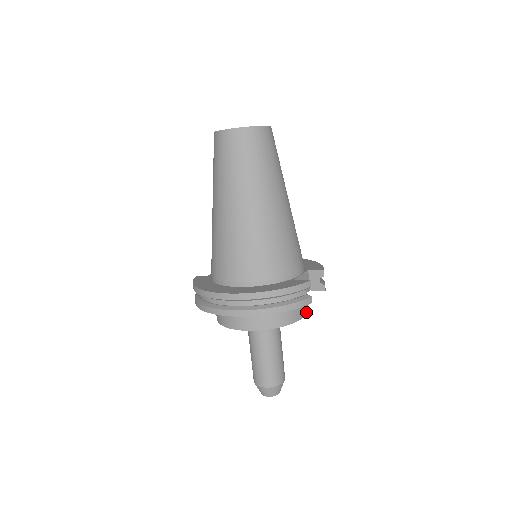
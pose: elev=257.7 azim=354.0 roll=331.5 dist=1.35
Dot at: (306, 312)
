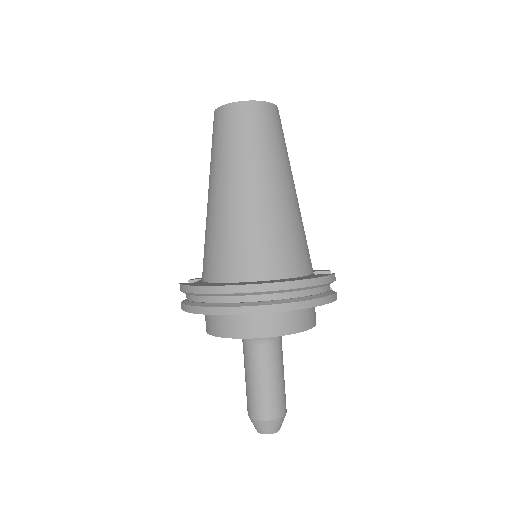
Dot at: occluded
